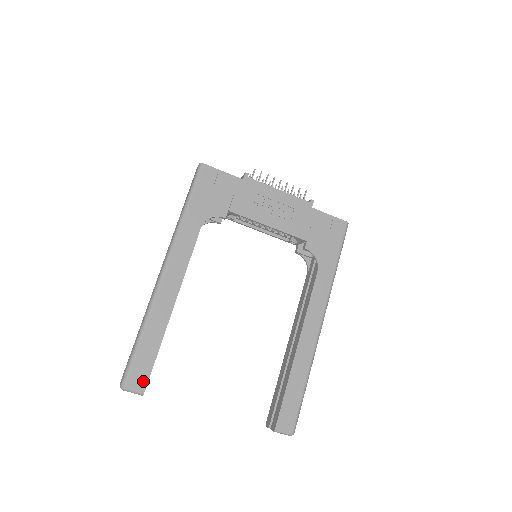
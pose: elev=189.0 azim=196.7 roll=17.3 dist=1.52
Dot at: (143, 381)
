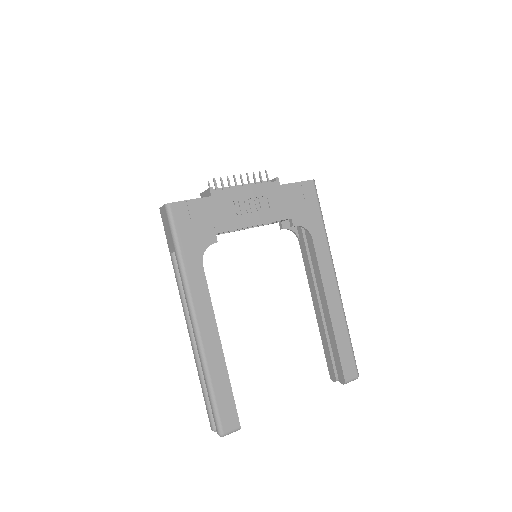
Dot at: (234, 420)
